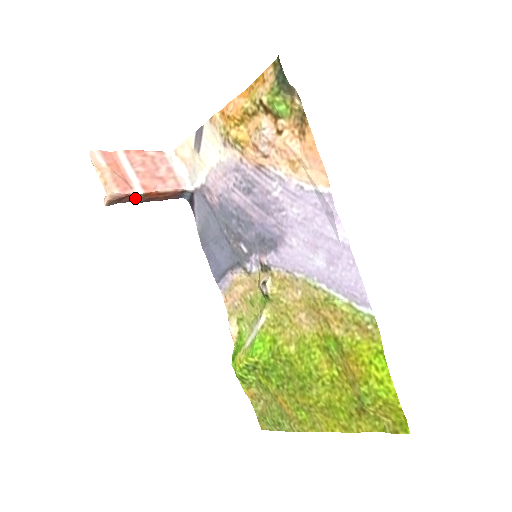
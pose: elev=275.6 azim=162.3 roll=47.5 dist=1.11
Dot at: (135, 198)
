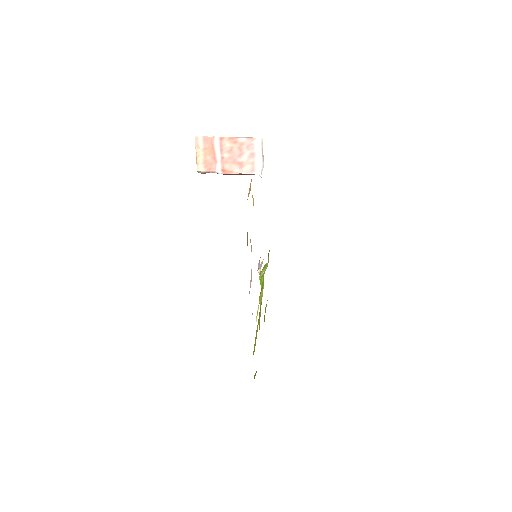
Dot at: occluded
